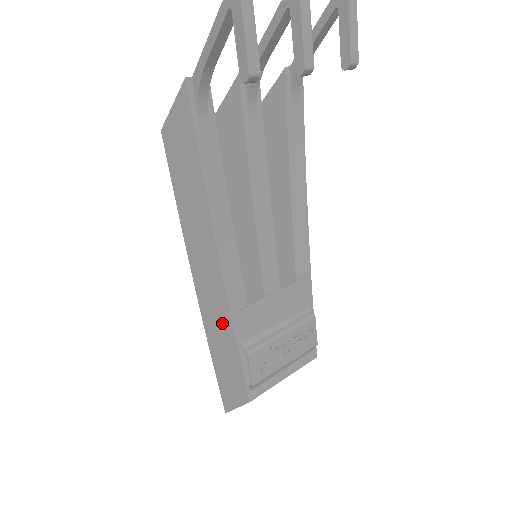
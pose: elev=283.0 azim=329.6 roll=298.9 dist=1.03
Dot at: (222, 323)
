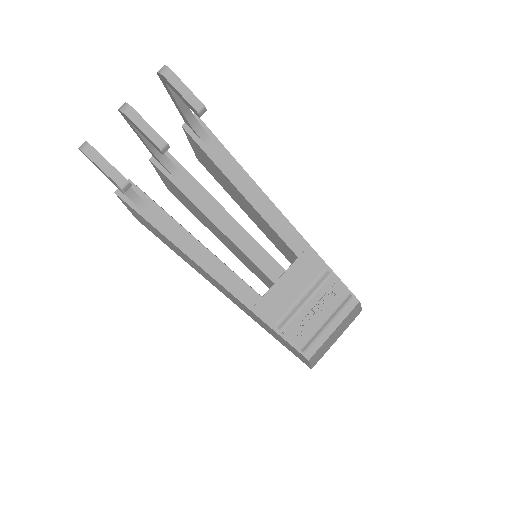
Dot at: (254, 316)
